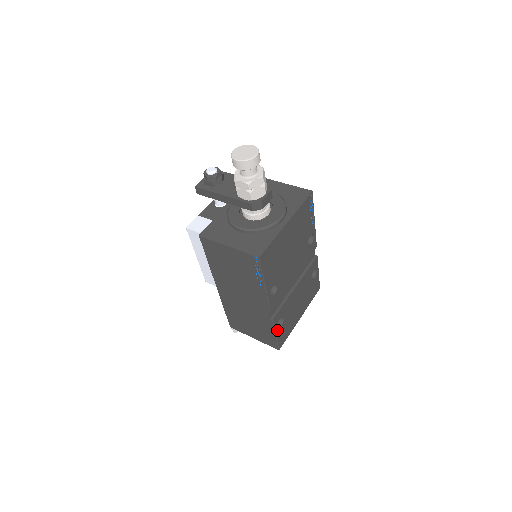
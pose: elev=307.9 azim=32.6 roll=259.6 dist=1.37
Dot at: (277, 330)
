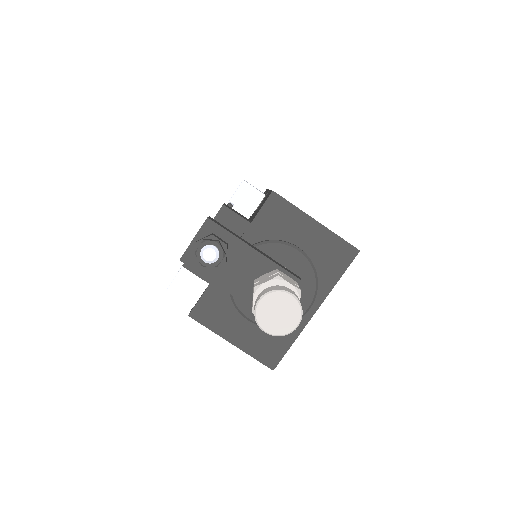
Dot at: occluded
